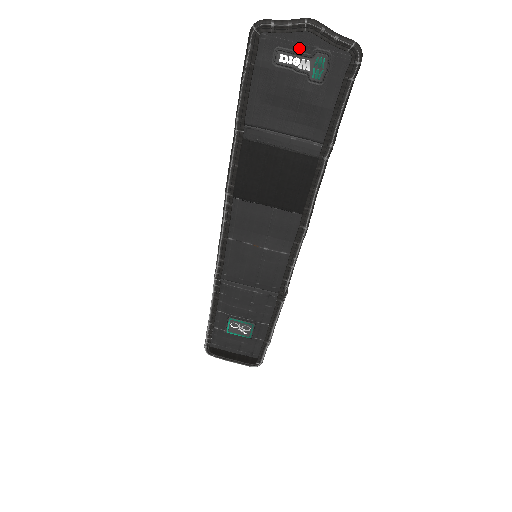
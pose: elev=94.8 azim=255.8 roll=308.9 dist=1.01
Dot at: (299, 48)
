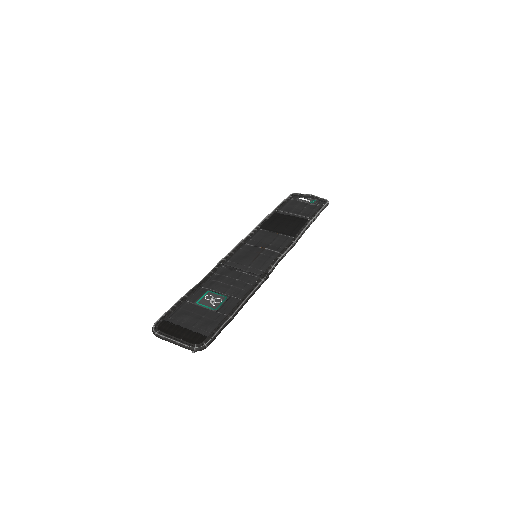
Dot at: (307, 199)
